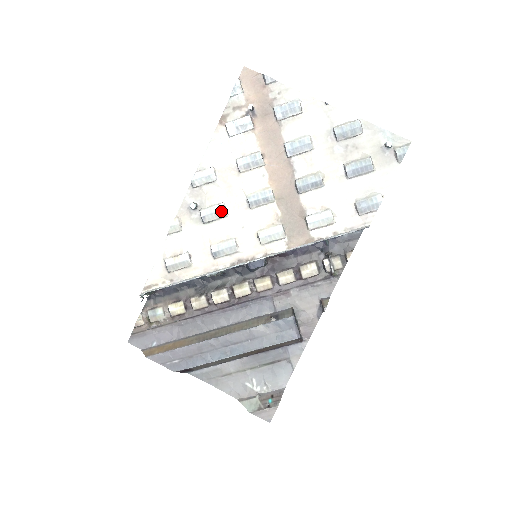
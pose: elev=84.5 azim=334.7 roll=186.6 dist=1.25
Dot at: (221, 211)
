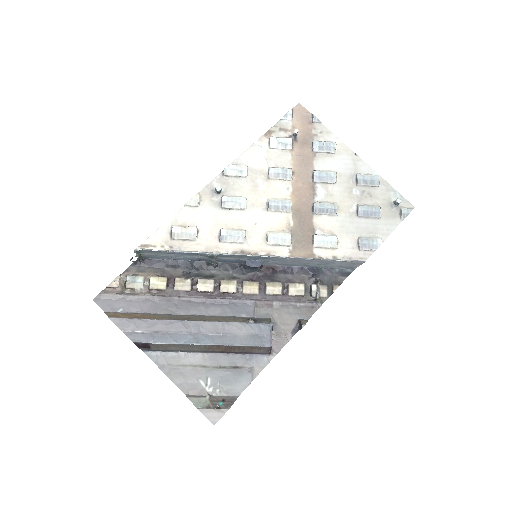
Dot at: (241, 203)
